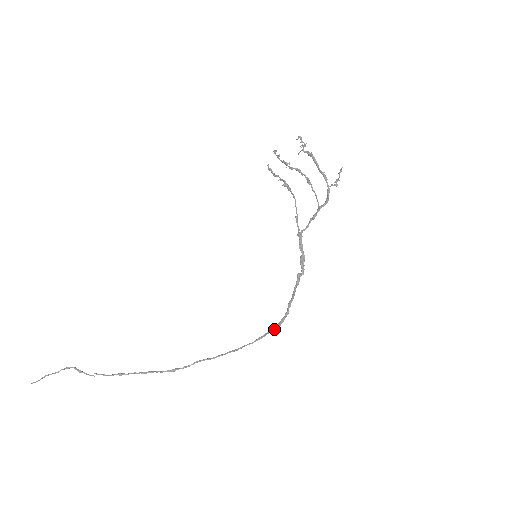
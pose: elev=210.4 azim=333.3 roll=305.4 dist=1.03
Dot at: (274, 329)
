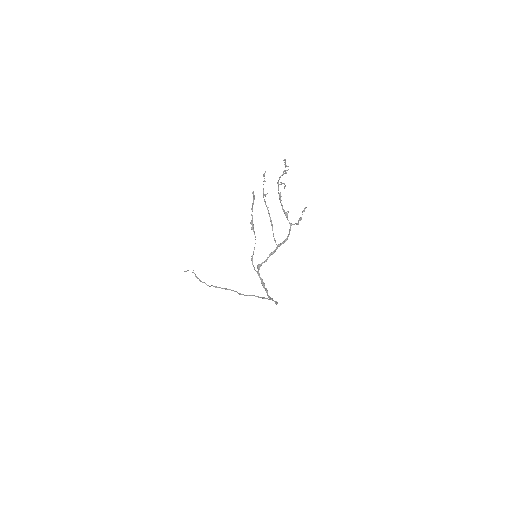
Dot at: (277, 303)
